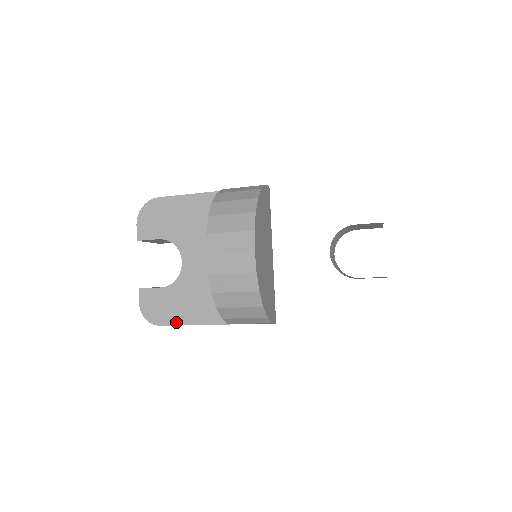
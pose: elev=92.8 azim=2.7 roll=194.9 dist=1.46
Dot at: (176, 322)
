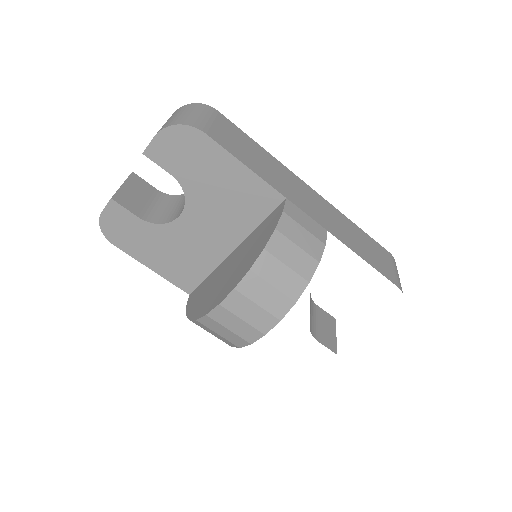
Dot at: (133, 254)
